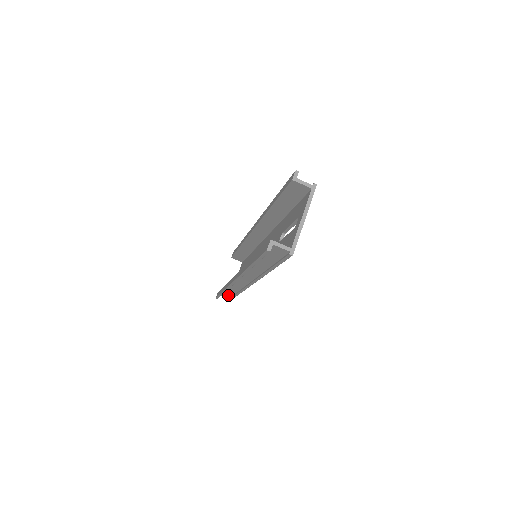
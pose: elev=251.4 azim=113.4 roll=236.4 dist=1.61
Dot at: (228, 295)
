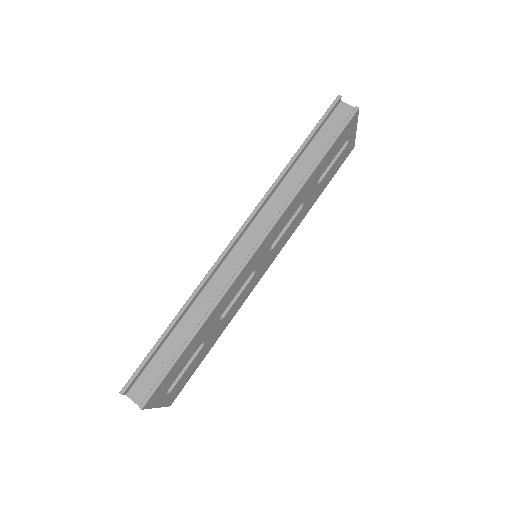
Dot at: (155, 375)
